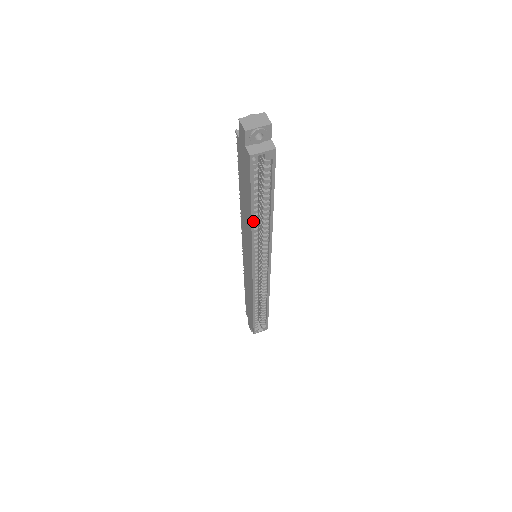
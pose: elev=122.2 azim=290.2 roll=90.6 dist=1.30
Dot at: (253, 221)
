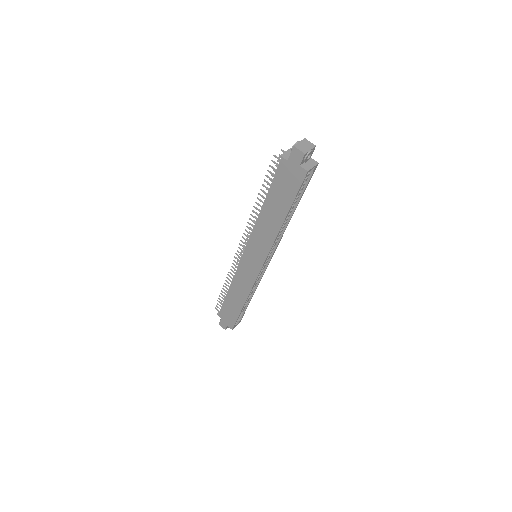
Dot at: (283, 223)
